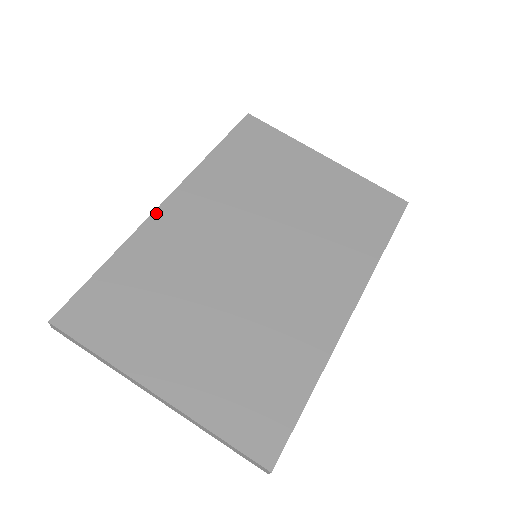
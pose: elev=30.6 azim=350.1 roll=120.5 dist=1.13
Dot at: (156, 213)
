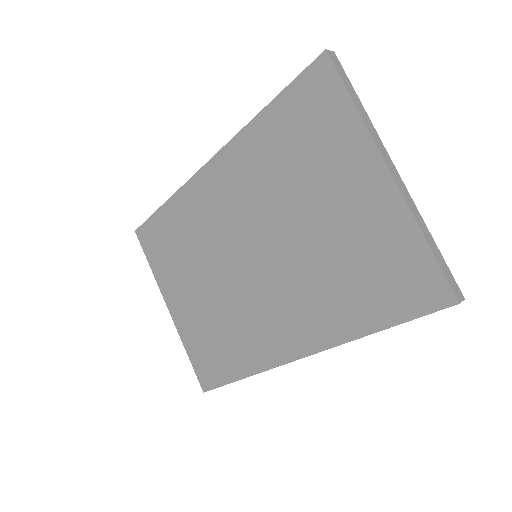
Dot at: (197, 175)
